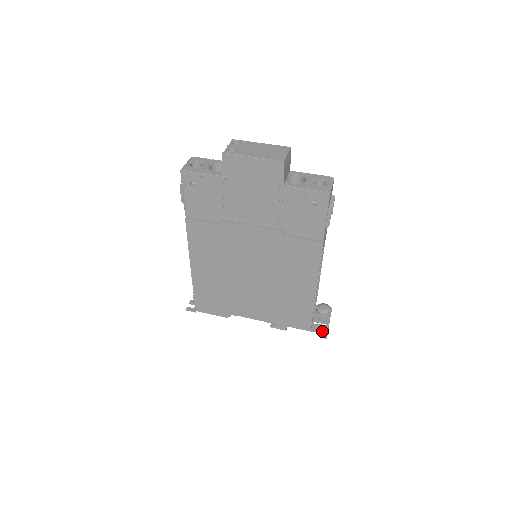
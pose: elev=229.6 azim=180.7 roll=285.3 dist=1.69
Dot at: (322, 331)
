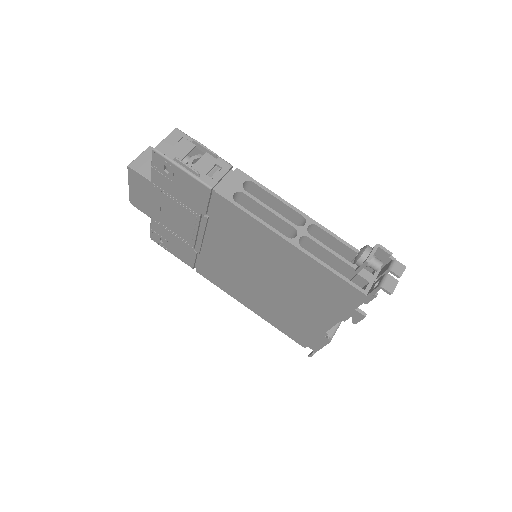
Dot at: (375, 287)
